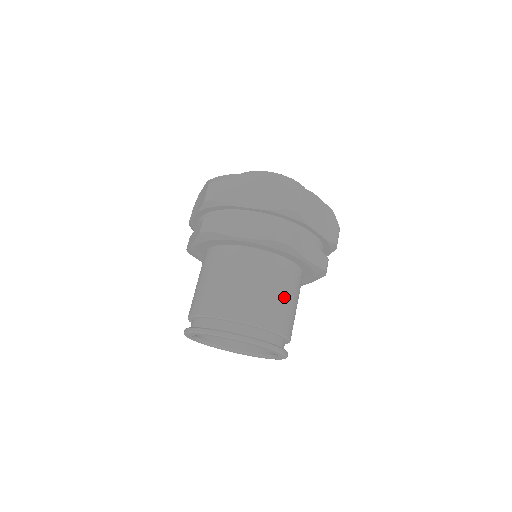
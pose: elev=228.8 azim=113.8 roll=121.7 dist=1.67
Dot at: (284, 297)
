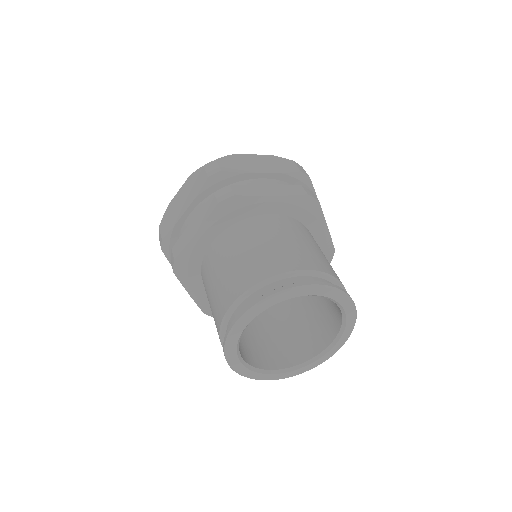
Dot at: occluded
